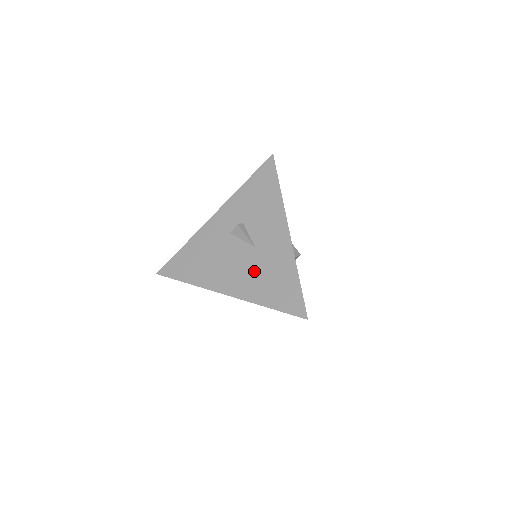
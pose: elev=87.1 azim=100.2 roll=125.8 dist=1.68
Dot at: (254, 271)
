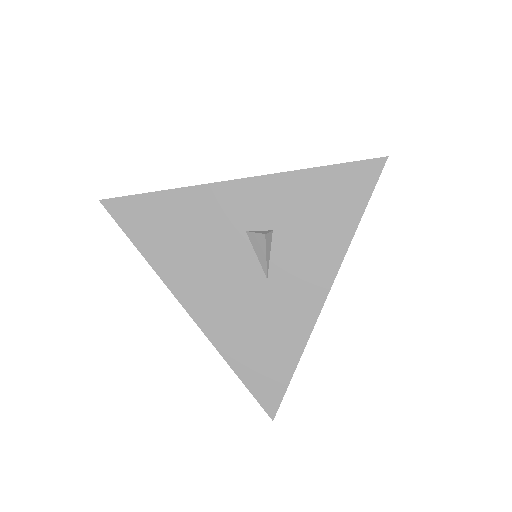
Dot at: (245, 312)
